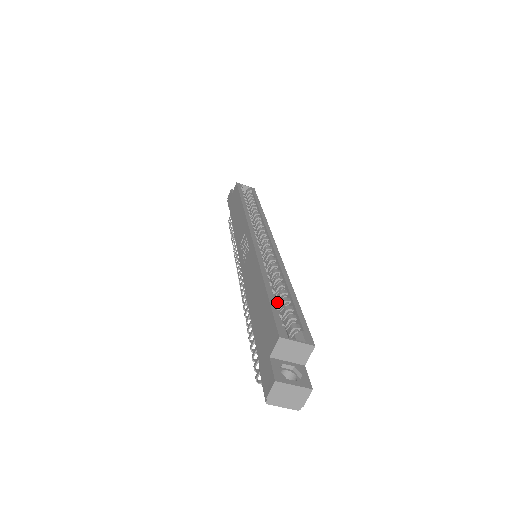
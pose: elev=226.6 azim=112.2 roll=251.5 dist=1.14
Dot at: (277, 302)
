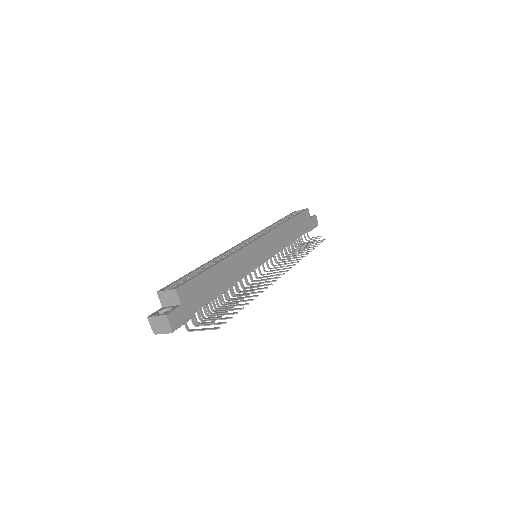
Dot at: occluded
